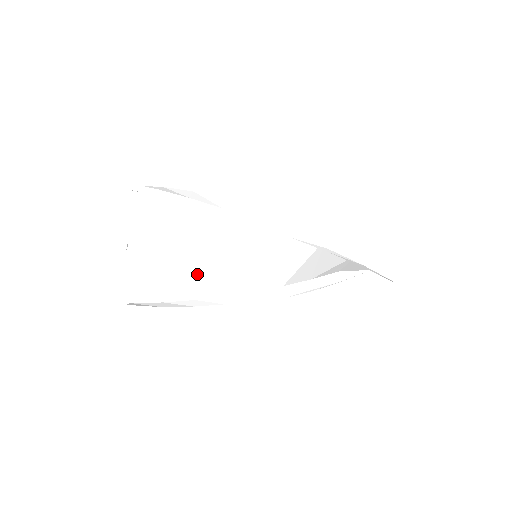
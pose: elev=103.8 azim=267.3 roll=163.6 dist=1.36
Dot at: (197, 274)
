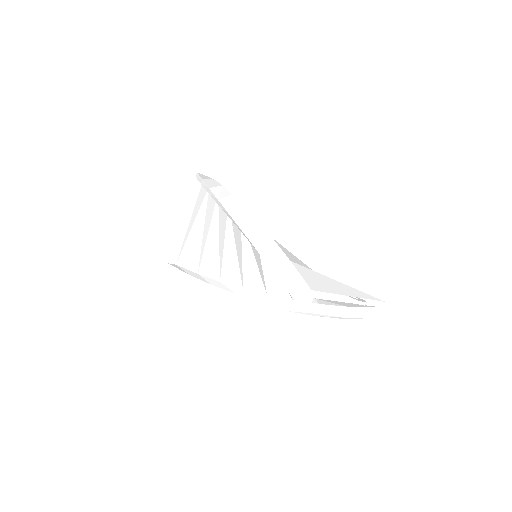
Dot at: (220, 258)
